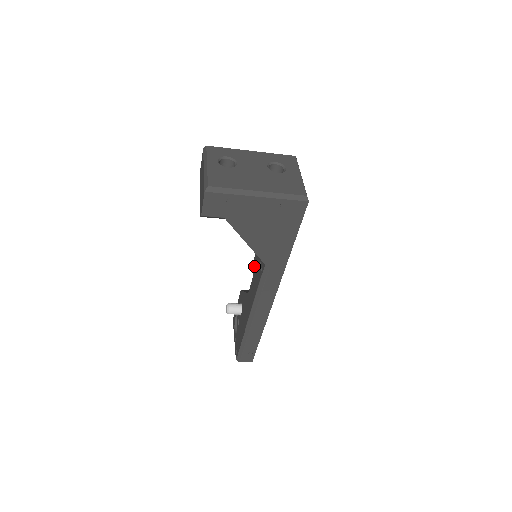
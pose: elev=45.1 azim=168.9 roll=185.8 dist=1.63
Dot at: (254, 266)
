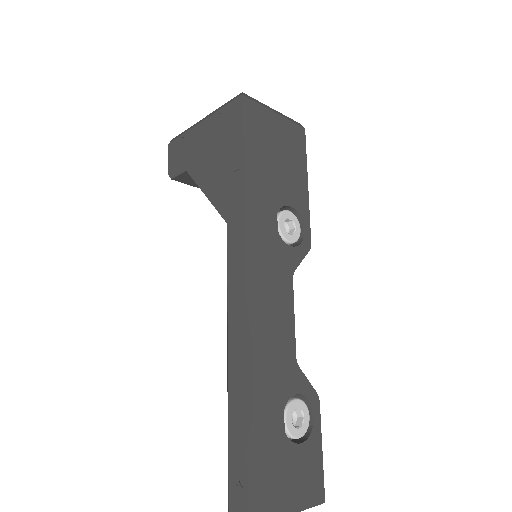
Dot at: occluded
